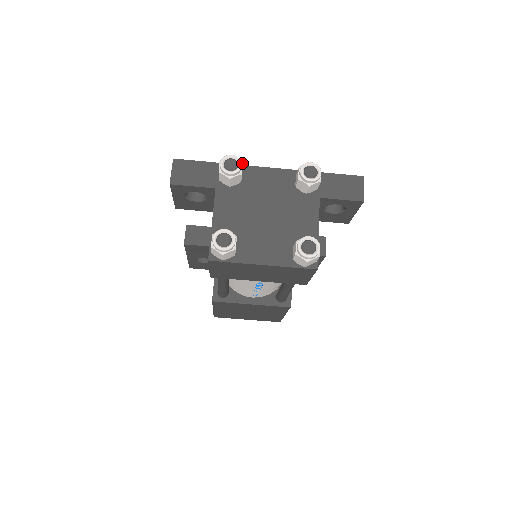
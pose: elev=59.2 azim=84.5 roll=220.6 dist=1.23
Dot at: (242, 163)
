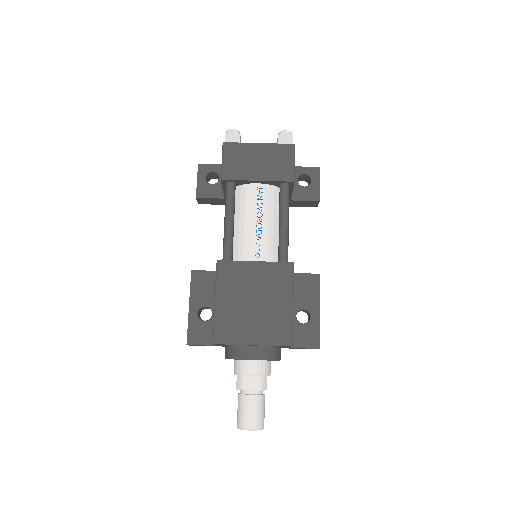
Dot at: occluded
